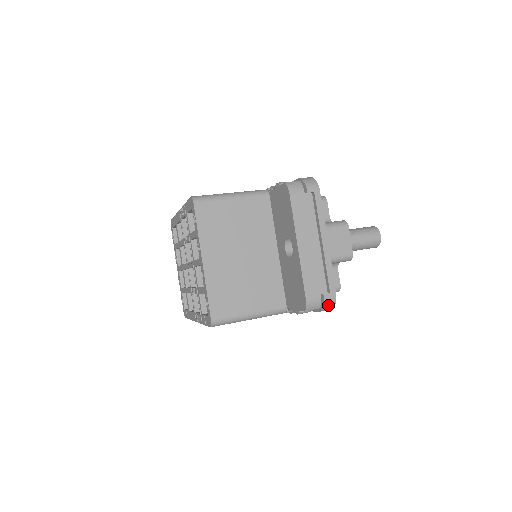
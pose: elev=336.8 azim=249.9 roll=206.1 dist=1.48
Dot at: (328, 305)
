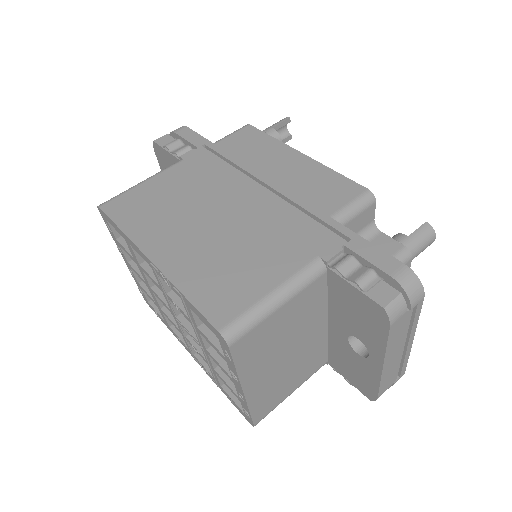
Dot at: occluded
